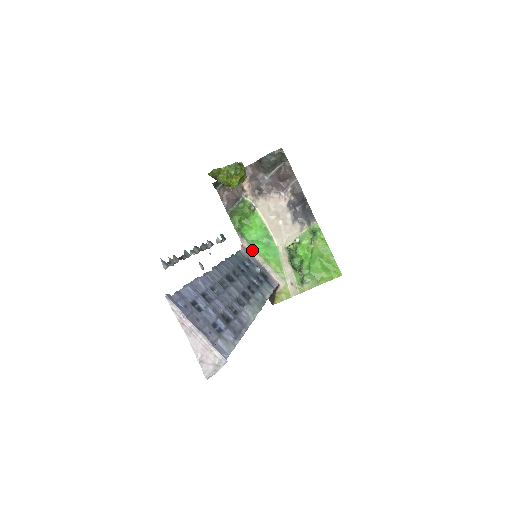
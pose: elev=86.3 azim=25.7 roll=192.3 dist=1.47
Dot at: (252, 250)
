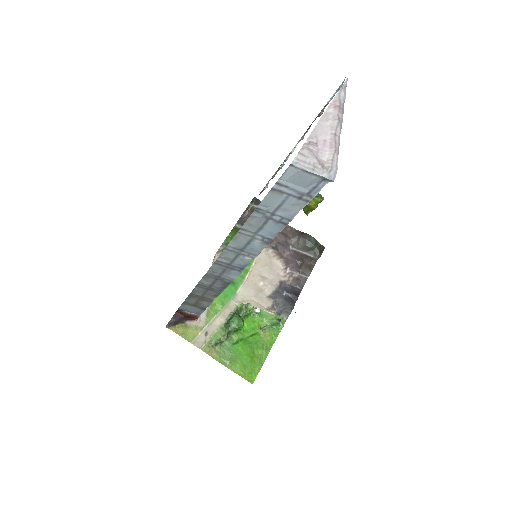
Dot at: occluded
